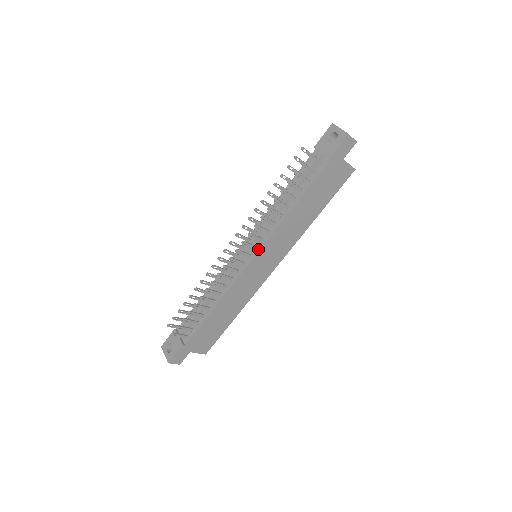
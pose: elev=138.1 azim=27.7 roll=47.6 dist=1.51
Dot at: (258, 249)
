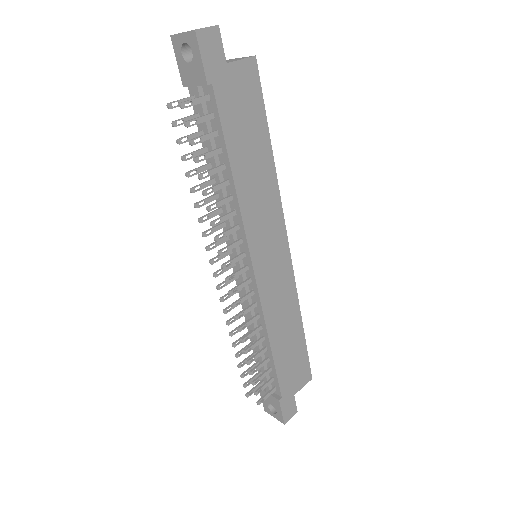
Dot at: (247, 254)
